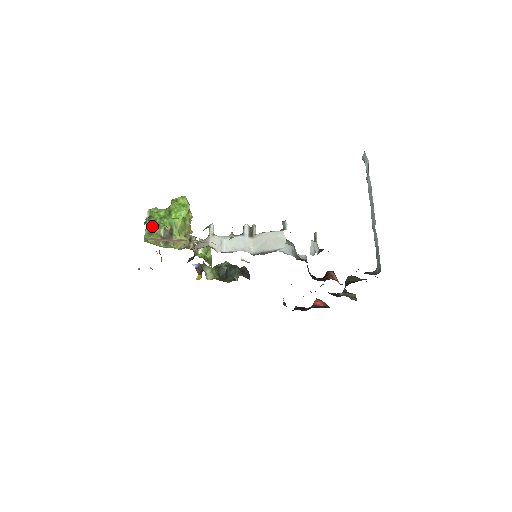
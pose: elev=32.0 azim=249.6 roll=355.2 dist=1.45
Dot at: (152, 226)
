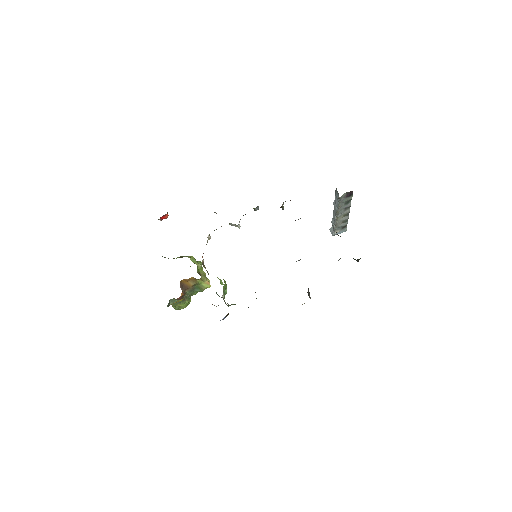
Dot at: occluded
